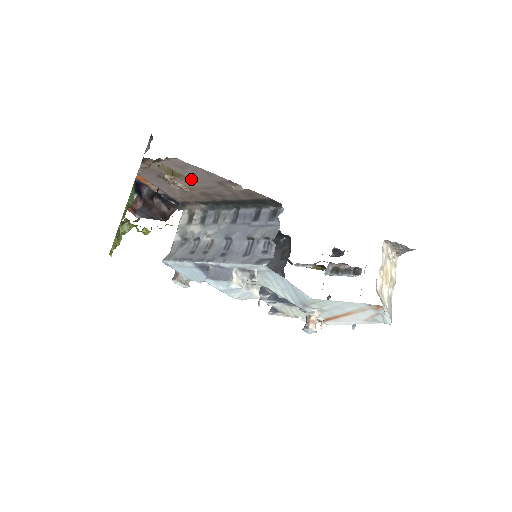
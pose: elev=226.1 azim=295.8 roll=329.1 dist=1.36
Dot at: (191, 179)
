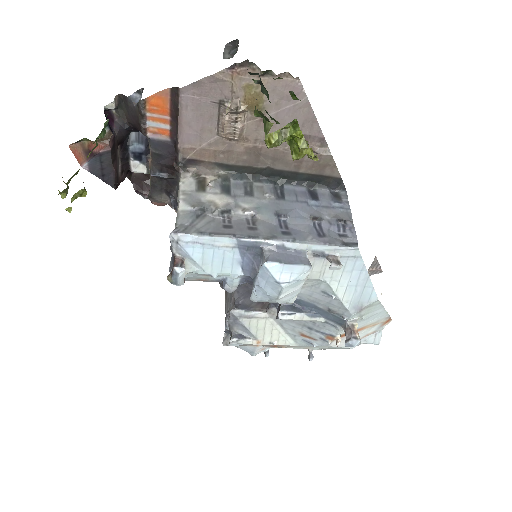
Dot at: occluded
